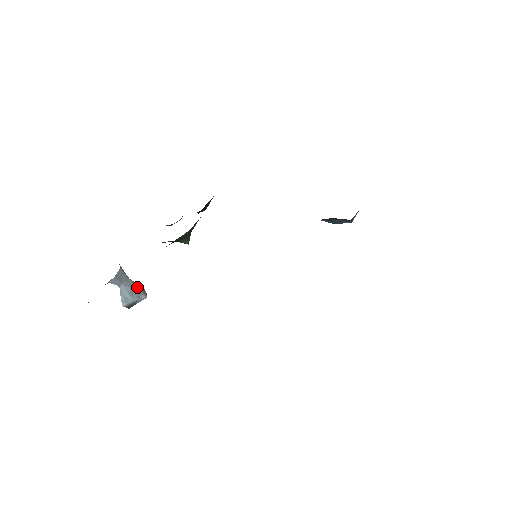
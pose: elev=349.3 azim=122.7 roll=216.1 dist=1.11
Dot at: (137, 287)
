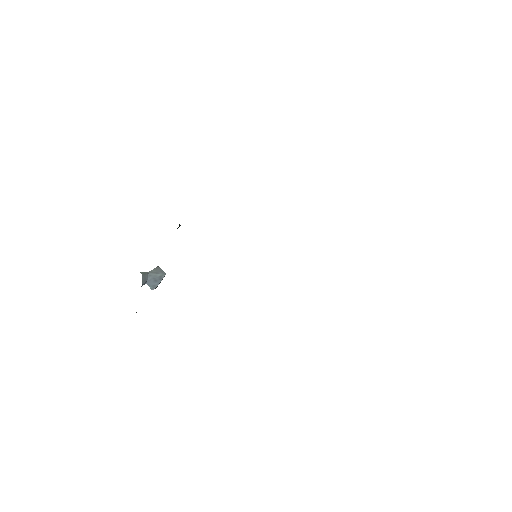
Dot at: (156, 273)
